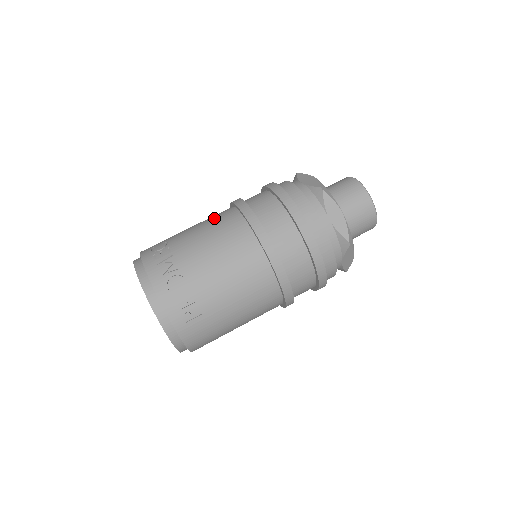
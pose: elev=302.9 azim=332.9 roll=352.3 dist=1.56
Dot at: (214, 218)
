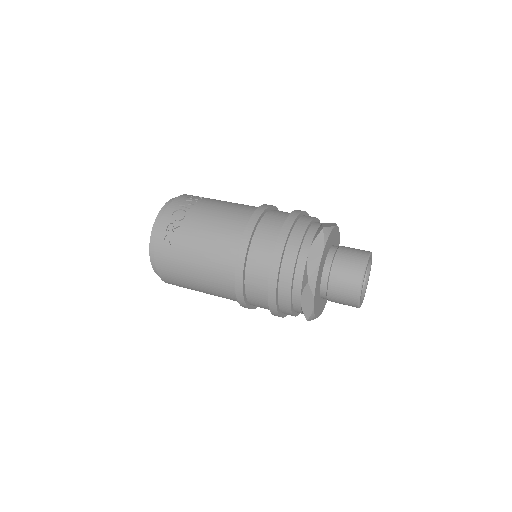
Dot at: occluded
